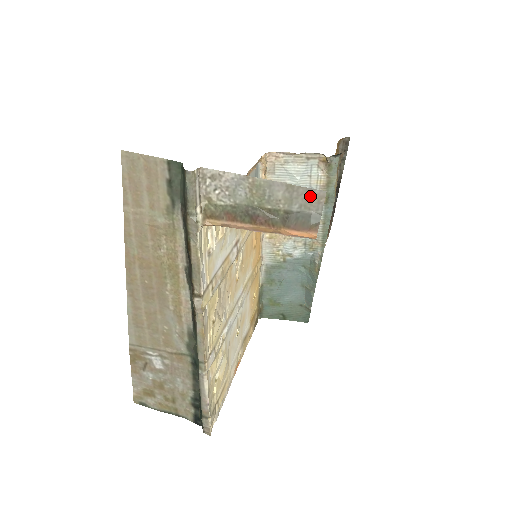
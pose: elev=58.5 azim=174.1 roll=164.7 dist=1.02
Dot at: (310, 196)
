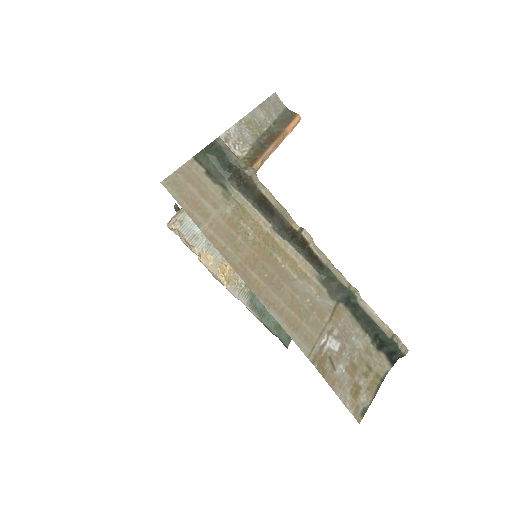
Dot at: (273, 102)
